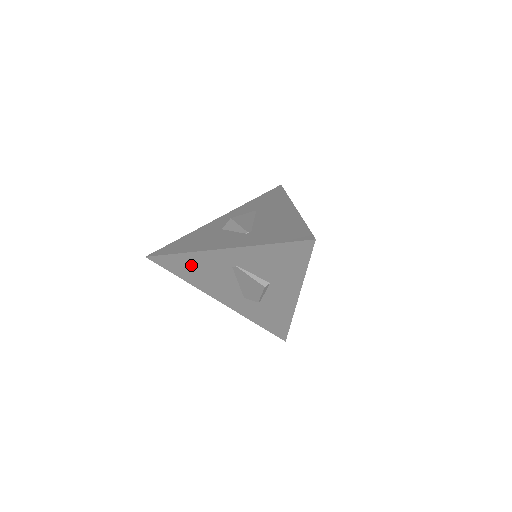
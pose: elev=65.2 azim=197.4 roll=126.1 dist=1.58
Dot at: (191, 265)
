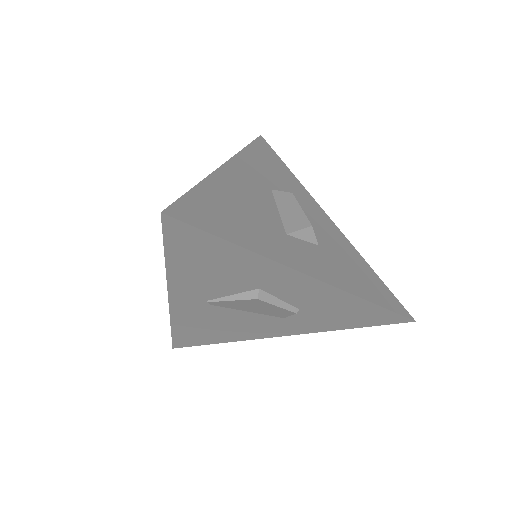
Dot at: (197, 329)
